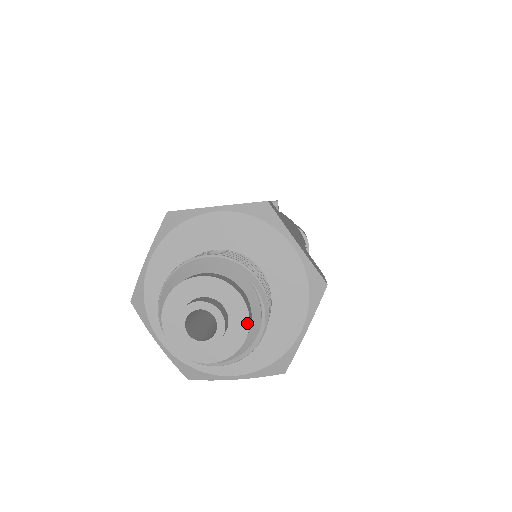
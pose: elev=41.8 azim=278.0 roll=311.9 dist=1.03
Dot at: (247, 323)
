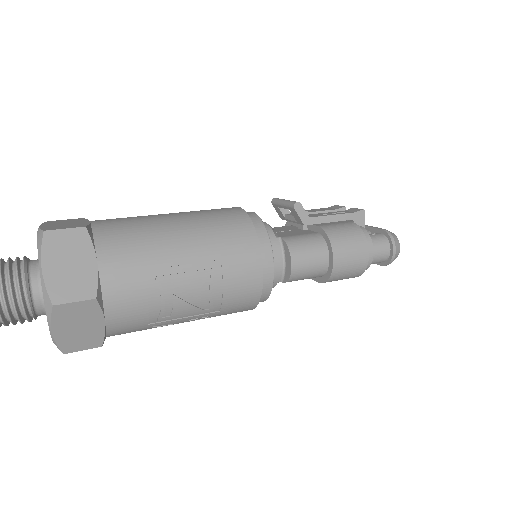
Dot at: out of frame
